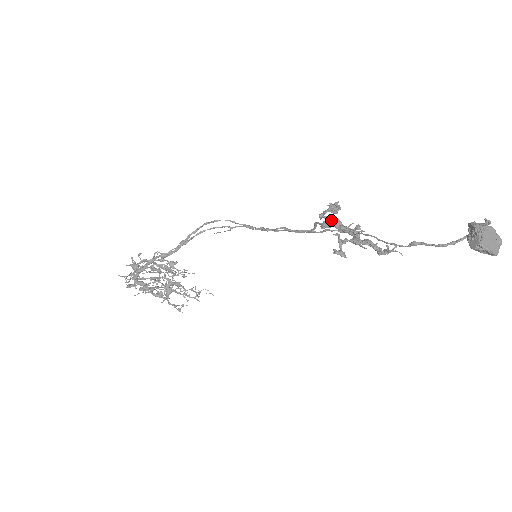
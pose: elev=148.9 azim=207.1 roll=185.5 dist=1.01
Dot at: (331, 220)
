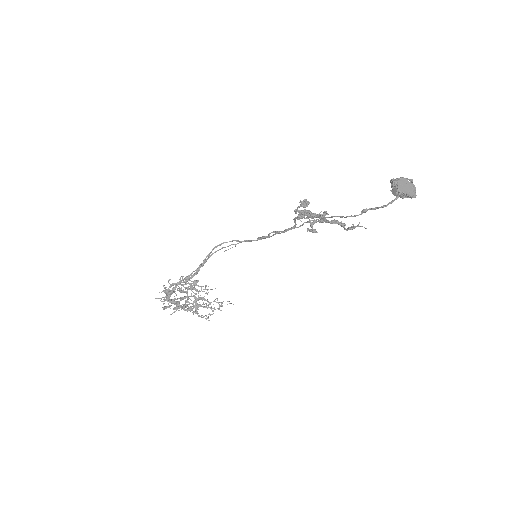
Dot at: (303, 212)
